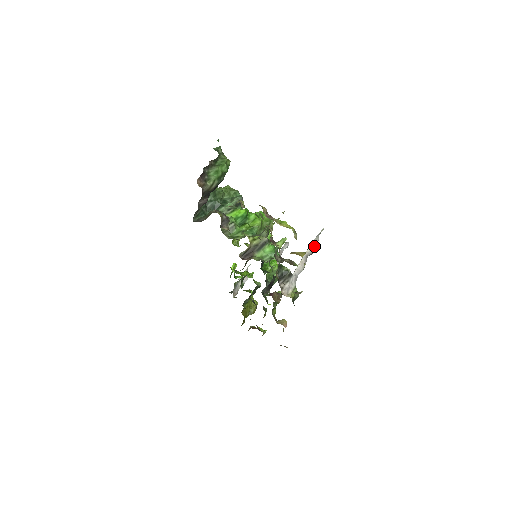
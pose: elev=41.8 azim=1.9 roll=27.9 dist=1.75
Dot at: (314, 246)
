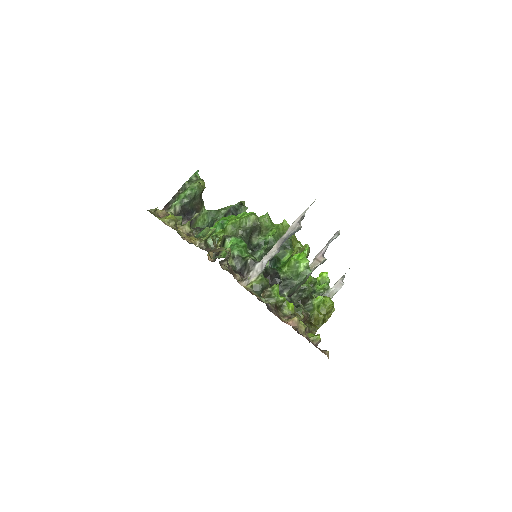
Dot at: (294, 225)
